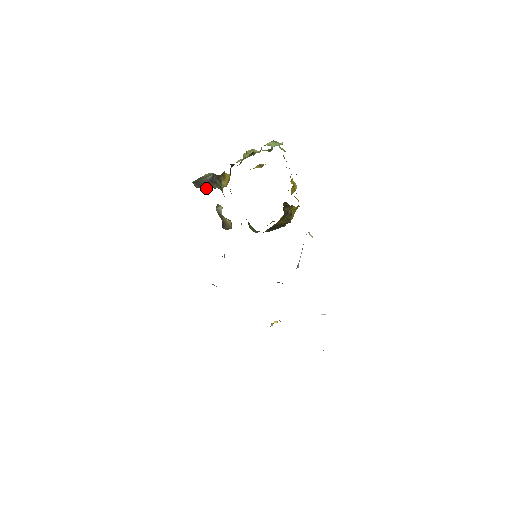
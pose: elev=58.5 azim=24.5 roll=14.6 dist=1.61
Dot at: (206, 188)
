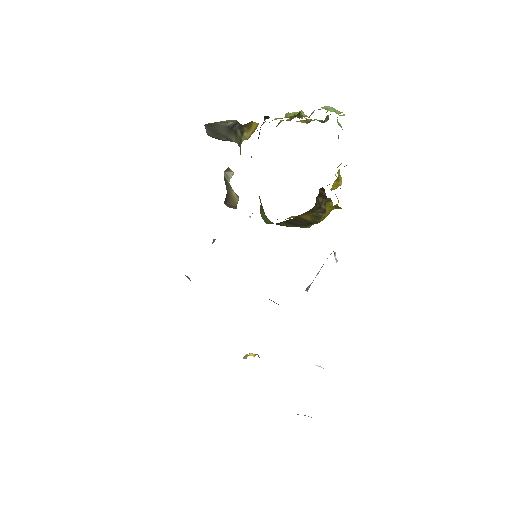
Dot at: (220, 138)
